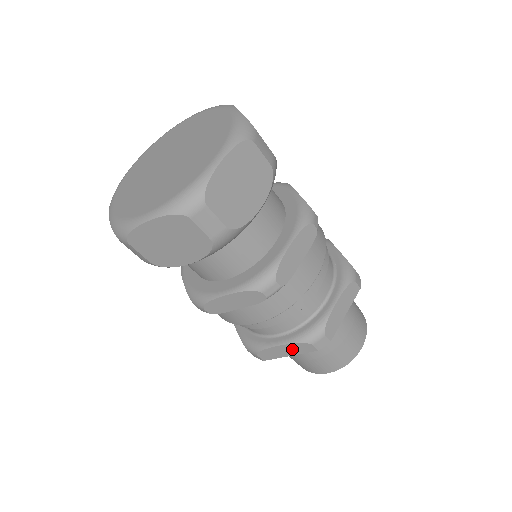
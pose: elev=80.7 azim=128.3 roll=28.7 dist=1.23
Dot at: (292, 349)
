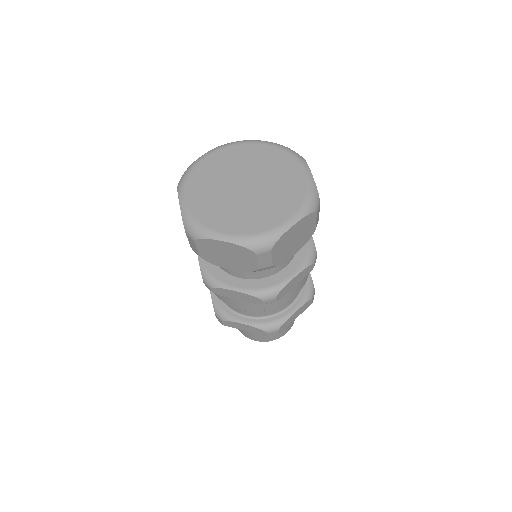
Dot at: (251, 329)
